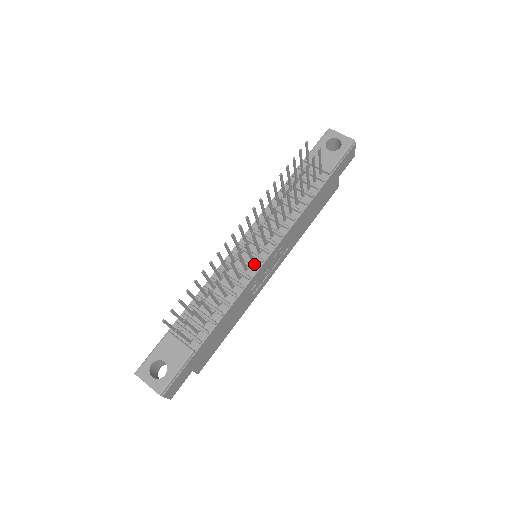
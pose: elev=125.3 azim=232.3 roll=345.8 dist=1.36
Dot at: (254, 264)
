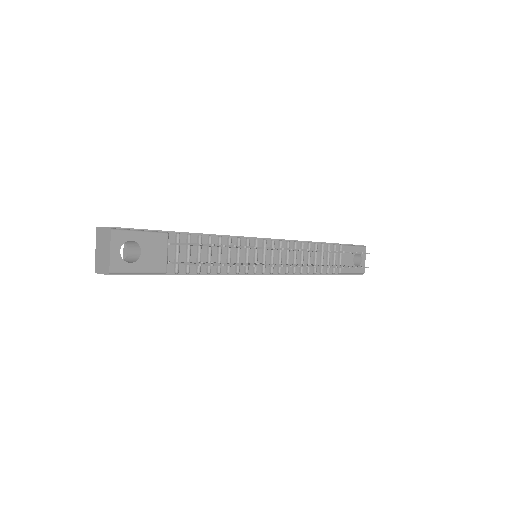
Dot at: (257, 267)
